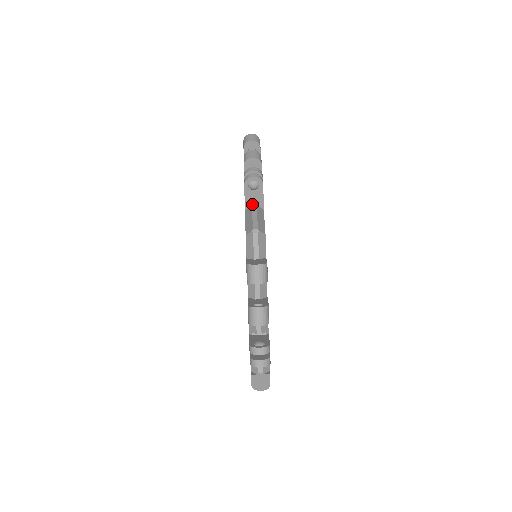
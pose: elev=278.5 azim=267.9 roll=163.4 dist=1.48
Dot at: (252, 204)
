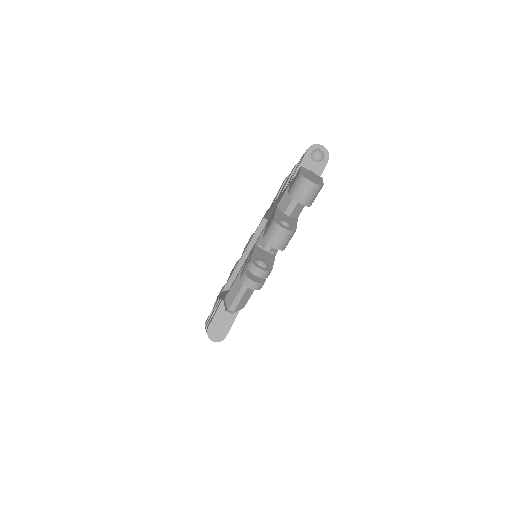
Dot at: occluded
